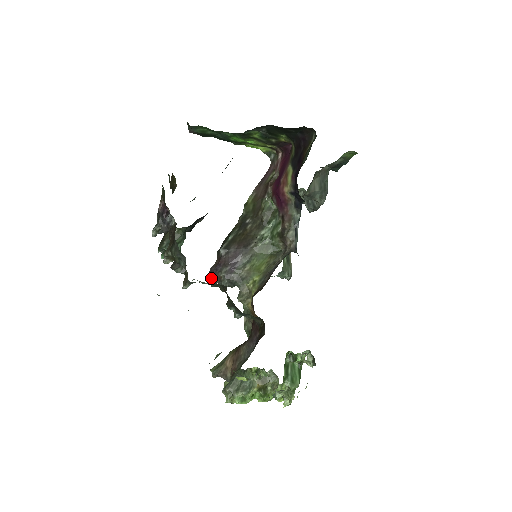
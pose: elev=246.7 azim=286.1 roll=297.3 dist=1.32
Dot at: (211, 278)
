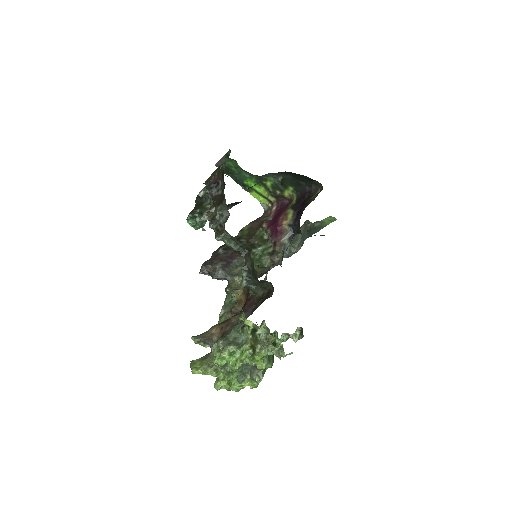
Dot at: (204, 268)
